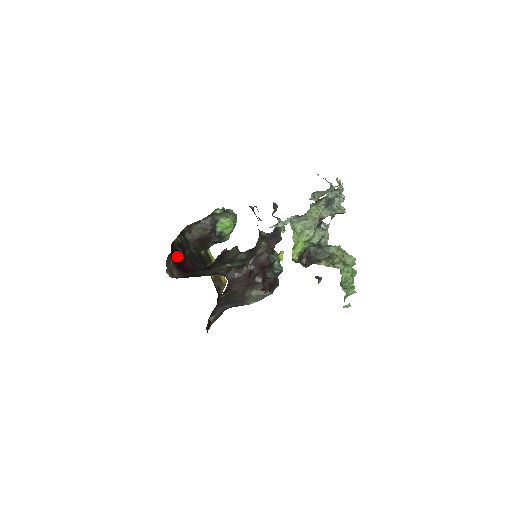
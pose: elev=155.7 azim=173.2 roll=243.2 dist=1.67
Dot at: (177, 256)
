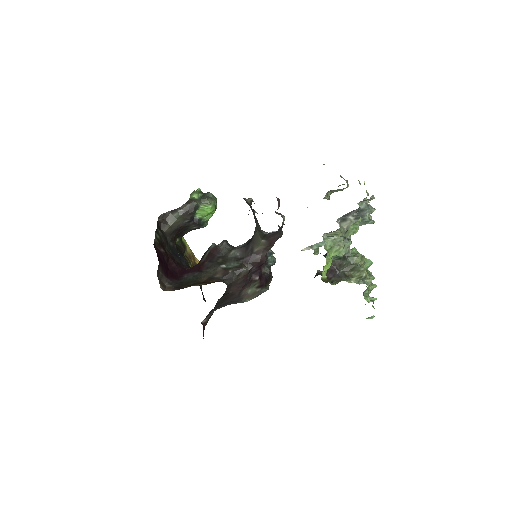
Dot at: (161, 259)
